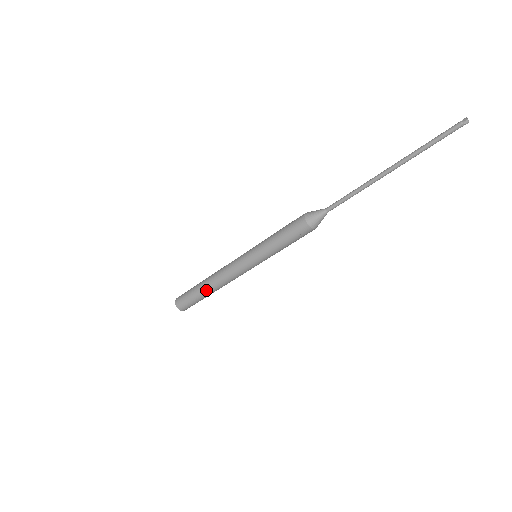
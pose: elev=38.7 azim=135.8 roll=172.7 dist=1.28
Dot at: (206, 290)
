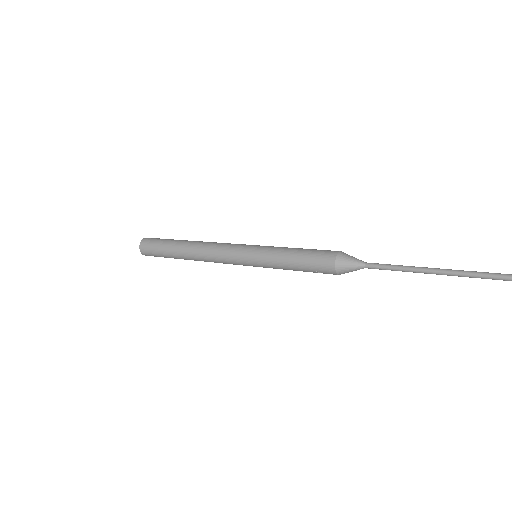
Dot at: (182, 256)
